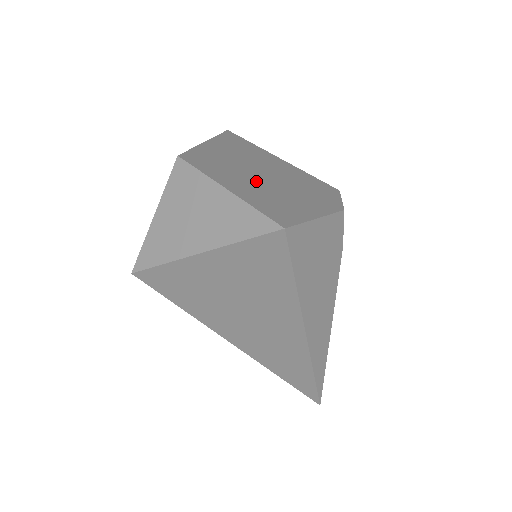
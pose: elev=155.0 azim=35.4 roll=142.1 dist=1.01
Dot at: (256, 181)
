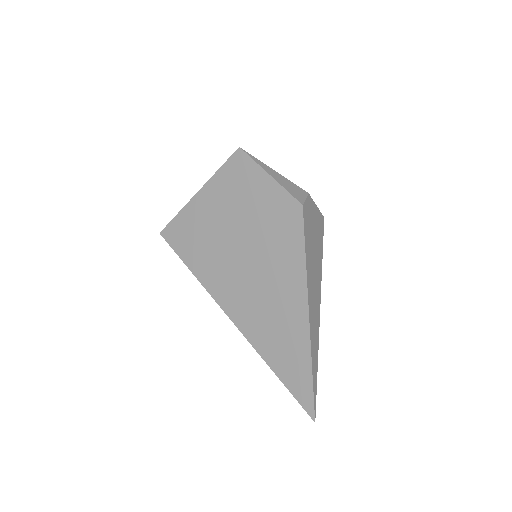
Dot at: occluded
